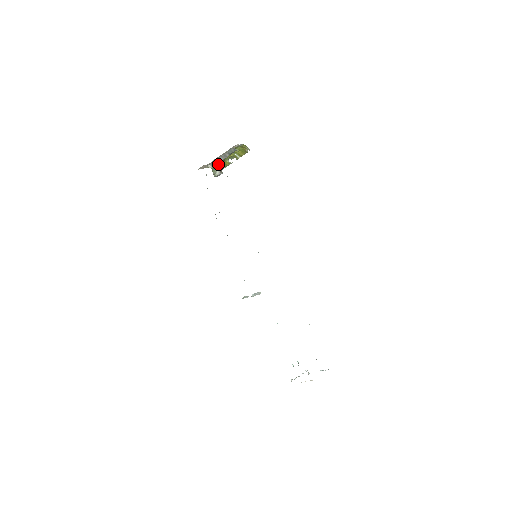
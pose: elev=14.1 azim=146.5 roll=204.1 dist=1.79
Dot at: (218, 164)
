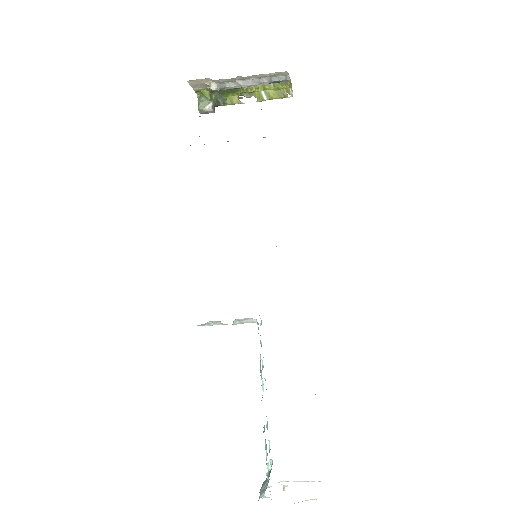
Dot at: (218, 94)
